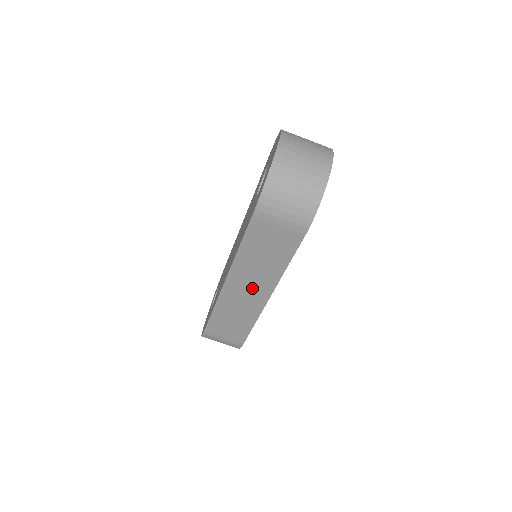
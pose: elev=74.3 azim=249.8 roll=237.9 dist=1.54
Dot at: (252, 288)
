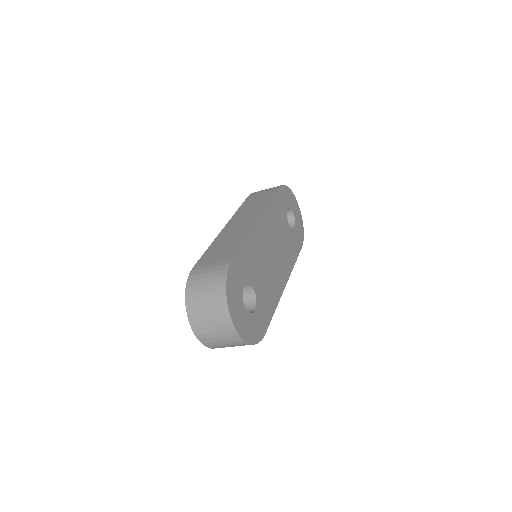
Dot at: occluded
